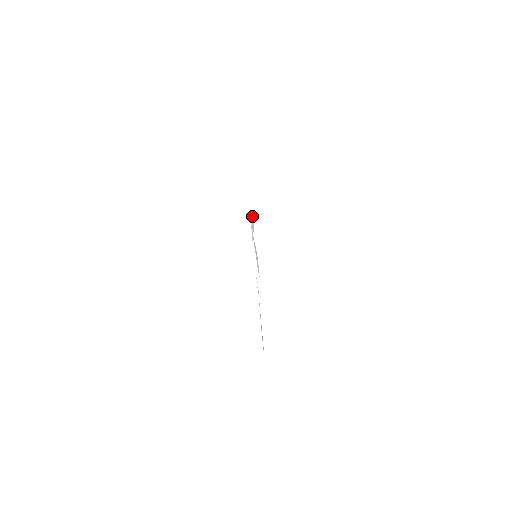
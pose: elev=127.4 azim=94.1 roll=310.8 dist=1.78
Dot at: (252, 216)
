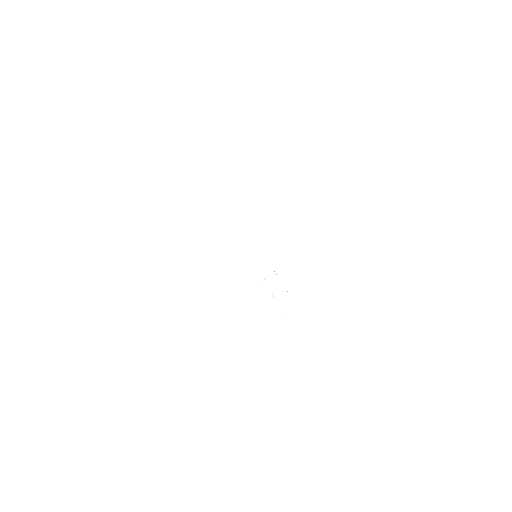
Dot at: occluded
